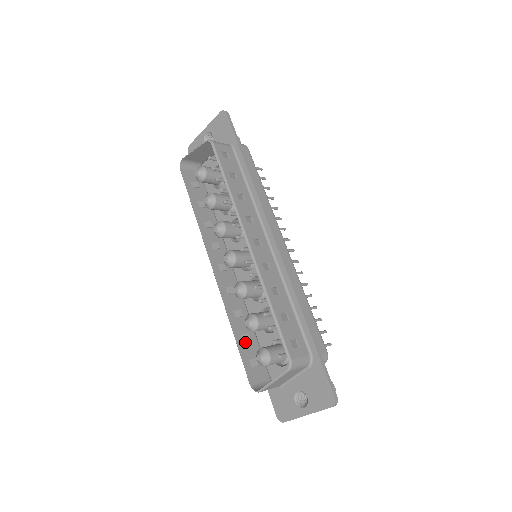
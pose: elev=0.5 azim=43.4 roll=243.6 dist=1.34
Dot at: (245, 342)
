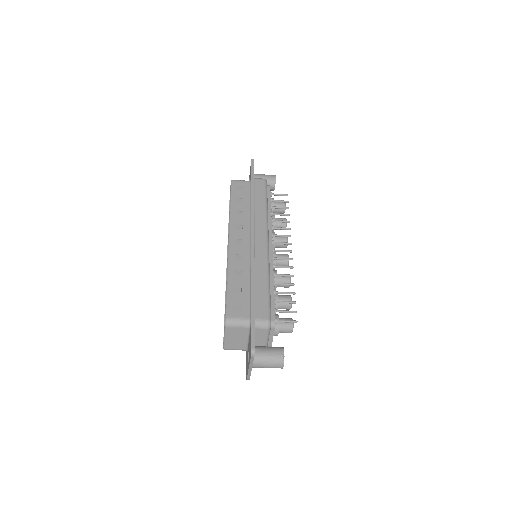
Dot at: occluded
